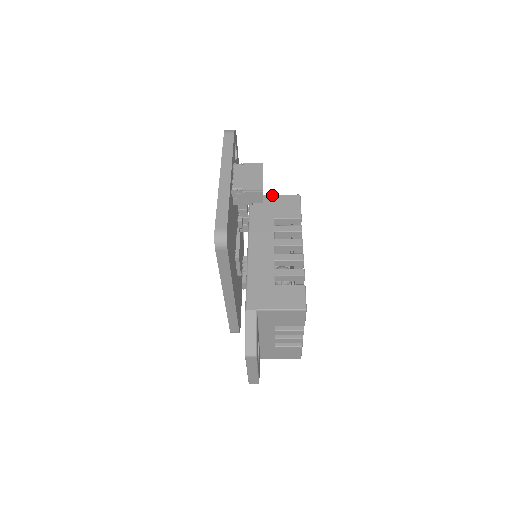
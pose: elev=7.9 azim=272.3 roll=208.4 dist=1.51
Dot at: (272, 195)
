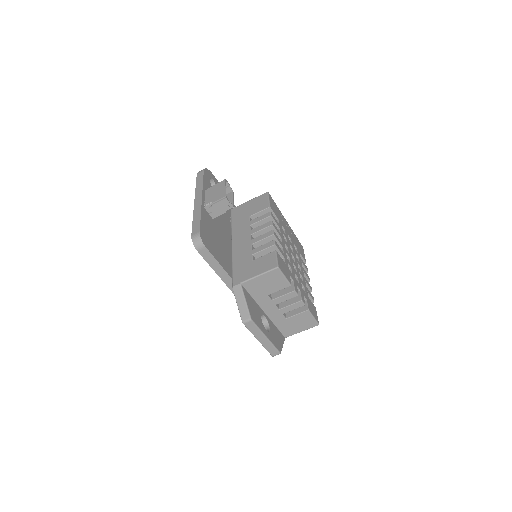
Dot at: (247, 202)
